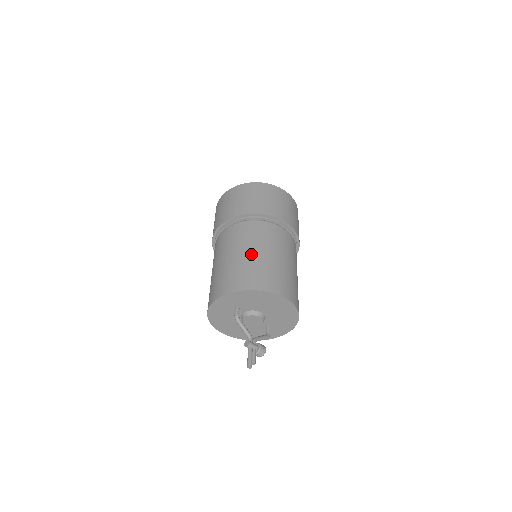
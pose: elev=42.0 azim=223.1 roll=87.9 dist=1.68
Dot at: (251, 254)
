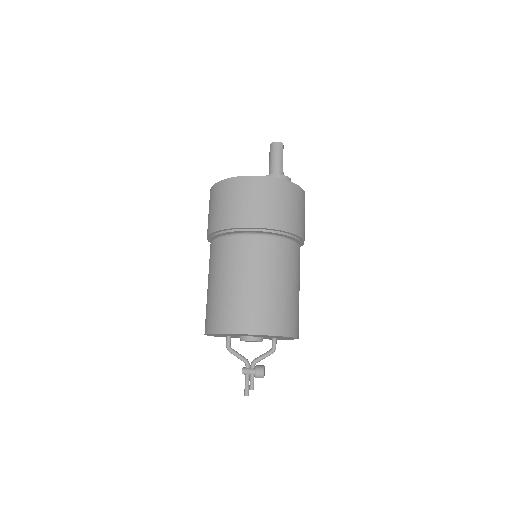
Dot at: (213, 287)
